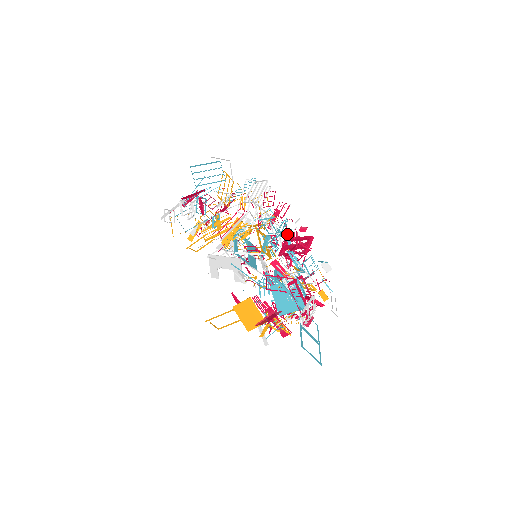
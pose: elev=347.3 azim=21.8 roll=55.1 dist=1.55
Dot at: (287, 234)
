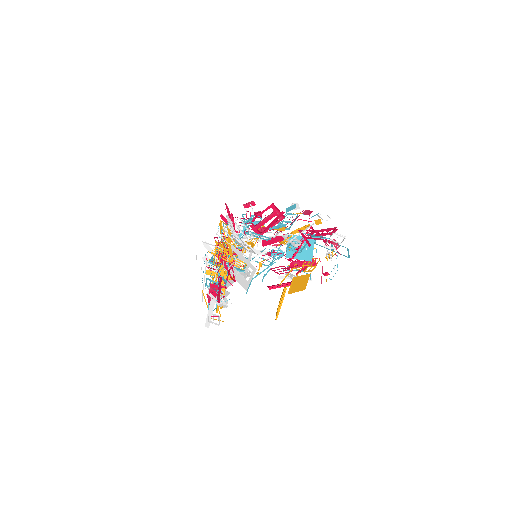
Dot at: (252, 221)
